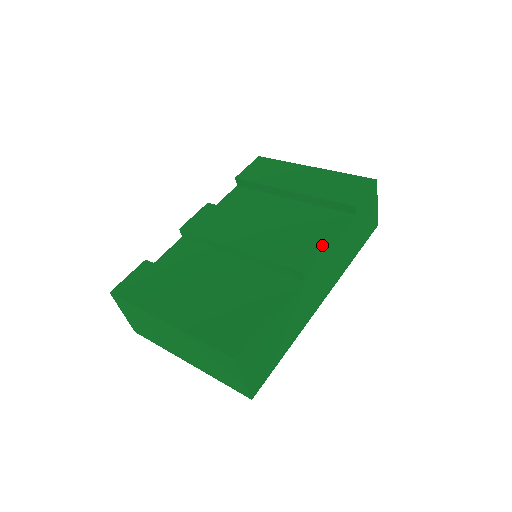
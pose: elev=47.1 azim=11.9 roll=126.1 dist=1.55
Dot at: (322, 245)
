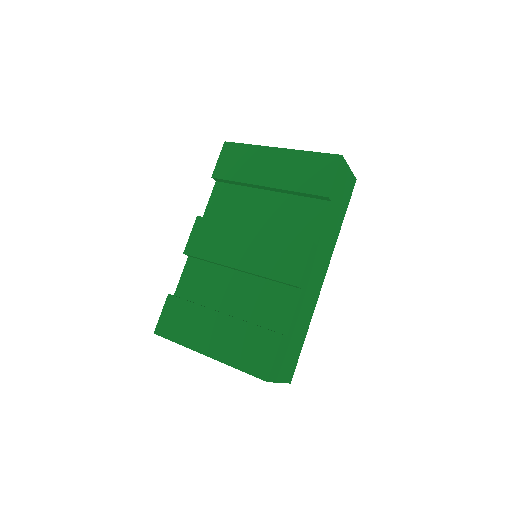
Dot at: (308, 252)
